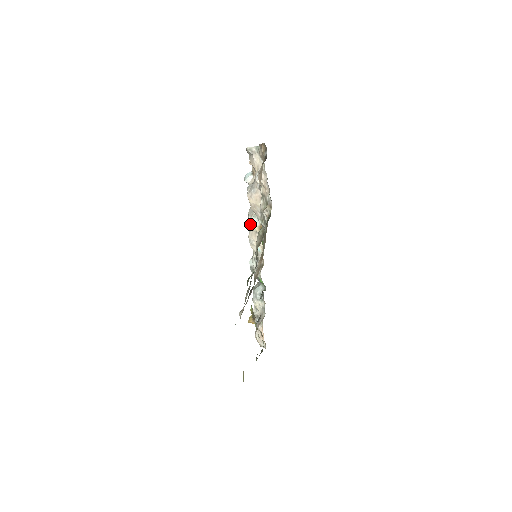
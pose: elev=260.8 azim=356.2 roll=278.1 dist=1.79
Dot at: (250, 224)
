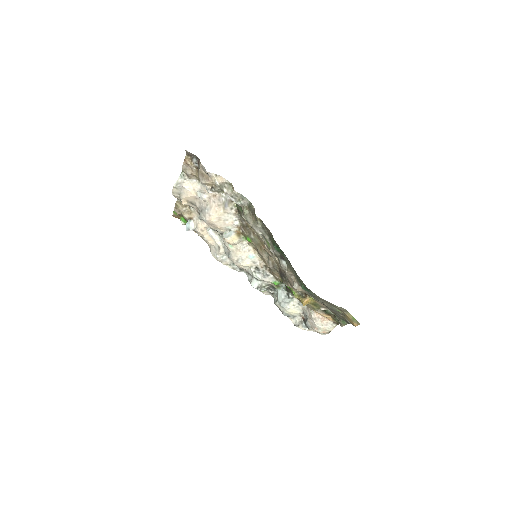
Dot at: (228, 240)
